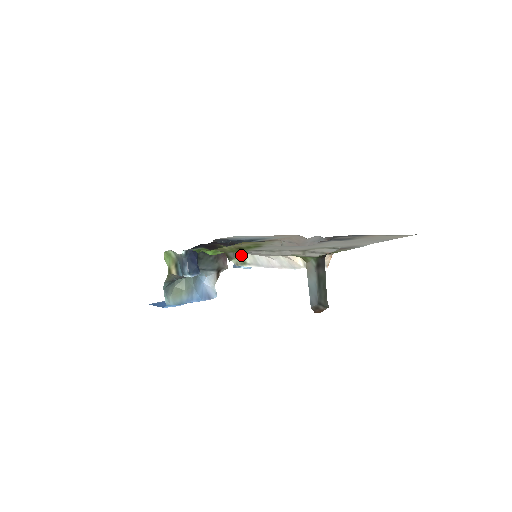
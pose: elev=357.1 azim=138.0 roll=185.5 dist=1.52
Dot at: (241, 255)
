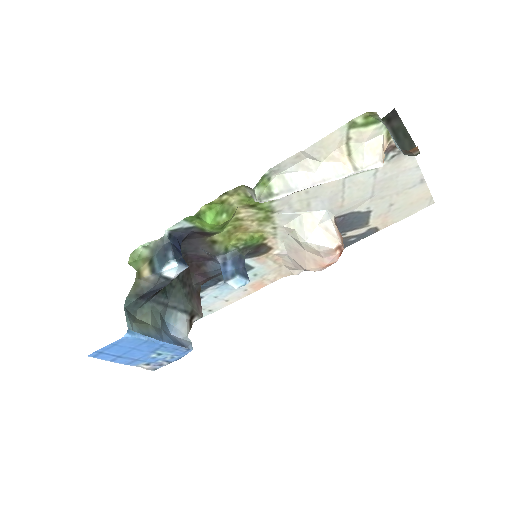
Dot at: (267, 181)
